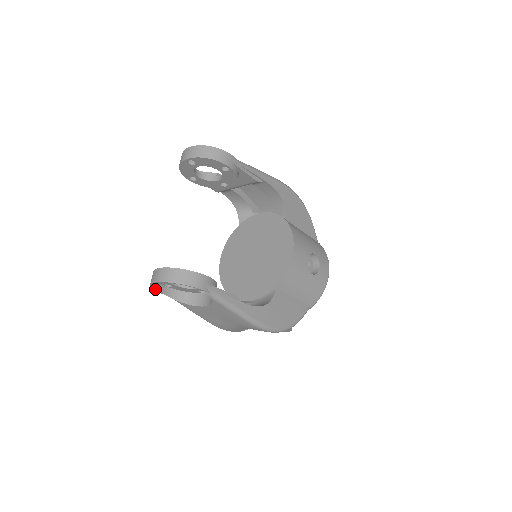
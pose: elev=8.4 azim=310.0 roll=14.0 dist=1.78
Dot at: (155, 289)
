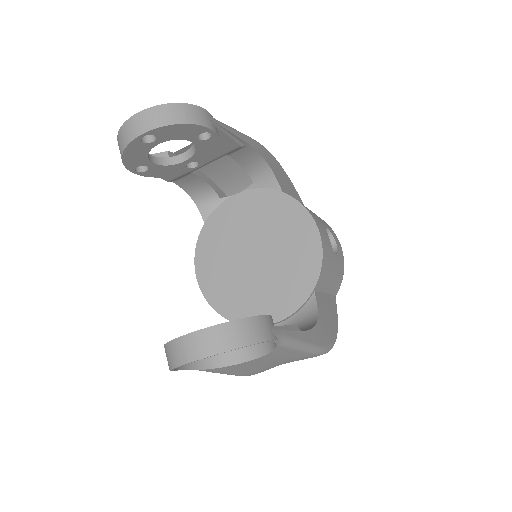
Dot at: occluded
